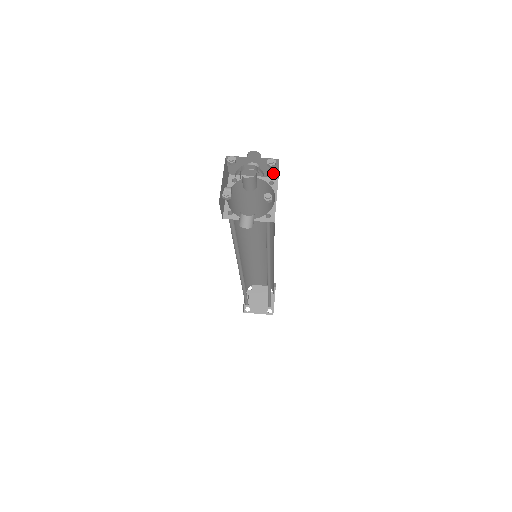
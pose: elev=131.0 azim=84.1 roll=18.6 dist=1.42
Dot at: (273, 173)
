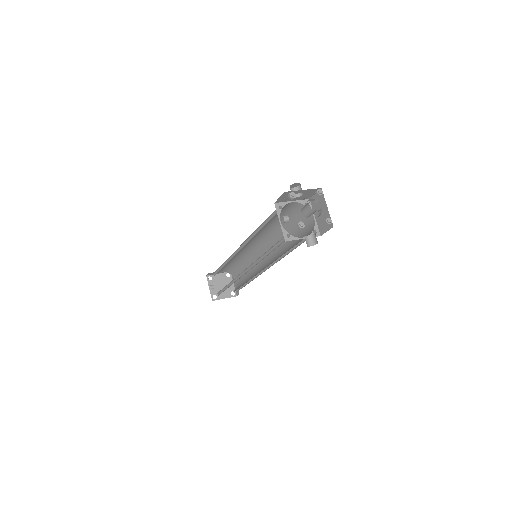
Dot at: occluded
